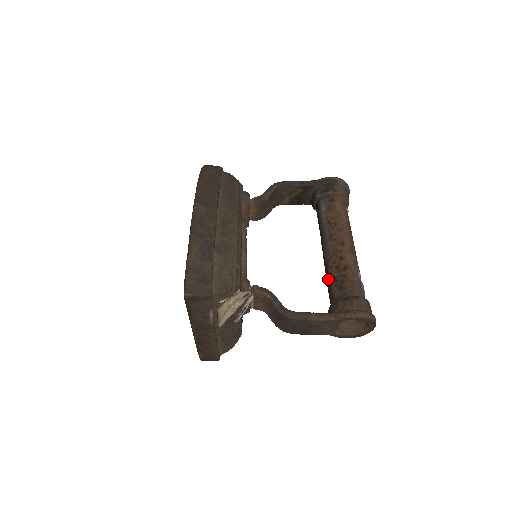
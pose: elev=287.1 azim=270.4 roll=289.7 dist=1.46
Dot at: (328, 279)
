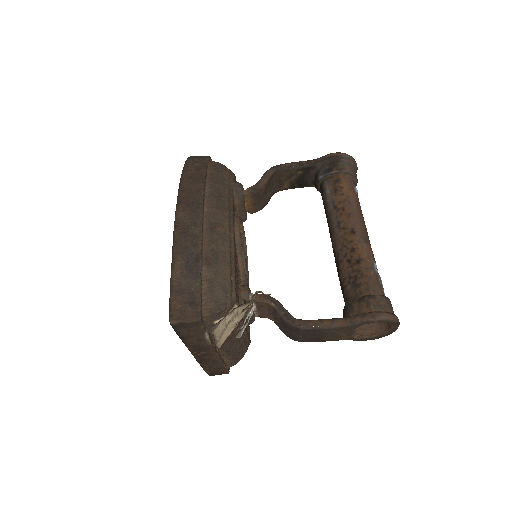
Dot at: (340, 275)
